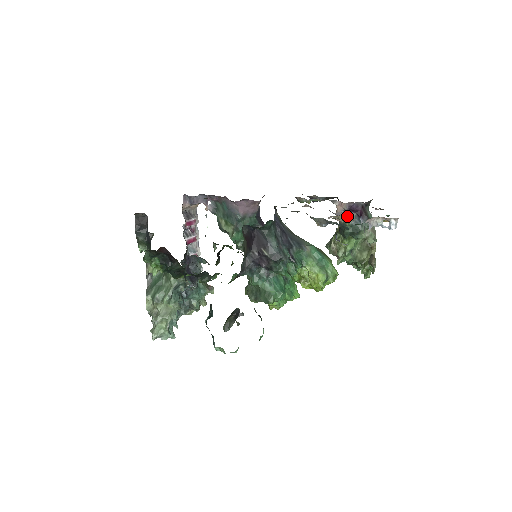
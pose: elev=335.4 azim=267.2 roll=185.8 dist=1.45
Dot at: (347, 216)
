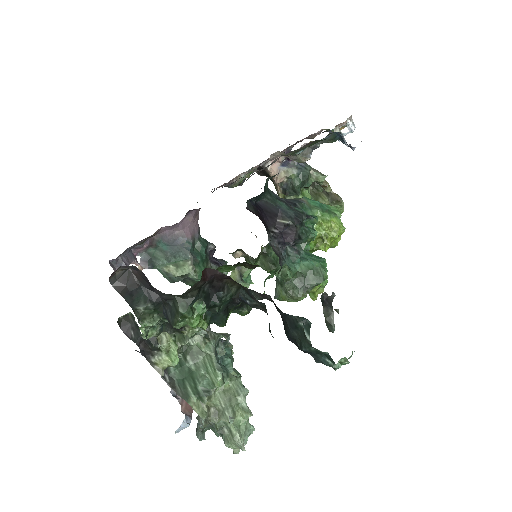
Dot at: (287, 169)
